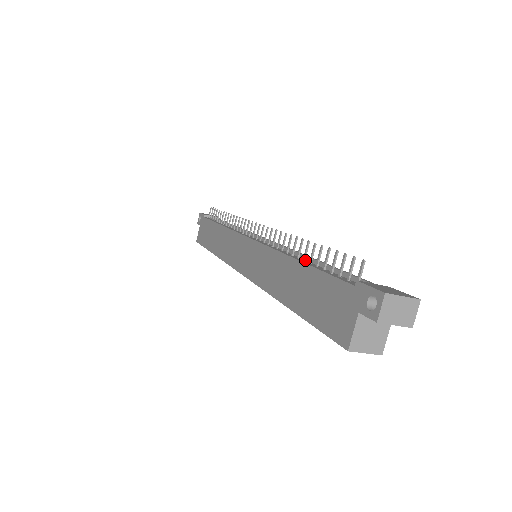
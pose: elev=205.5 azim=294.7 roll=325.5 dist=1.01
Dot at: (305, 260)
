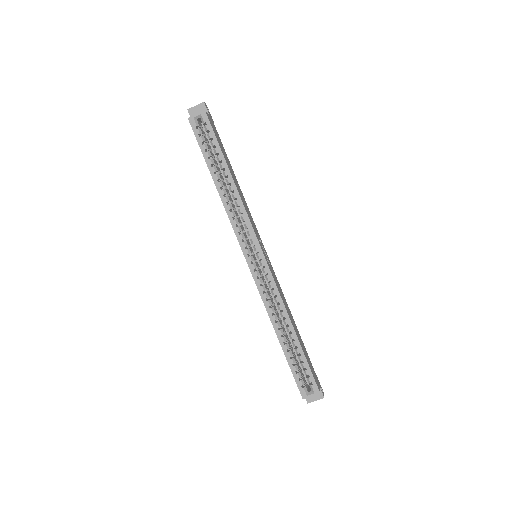
Dot at: occluded
